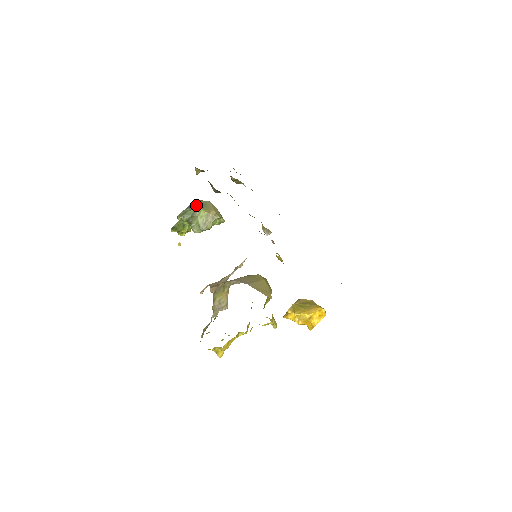
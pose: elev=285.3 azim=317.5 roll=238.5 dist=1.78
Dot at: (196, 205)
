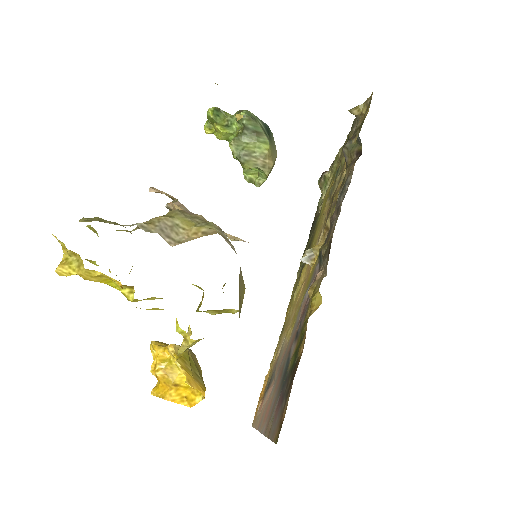
Dot at: (270, 133)
